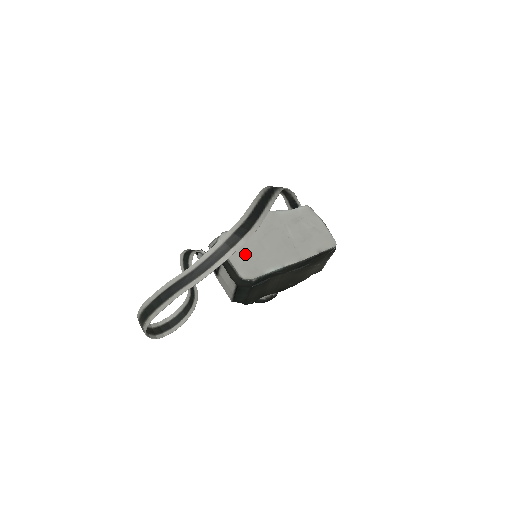
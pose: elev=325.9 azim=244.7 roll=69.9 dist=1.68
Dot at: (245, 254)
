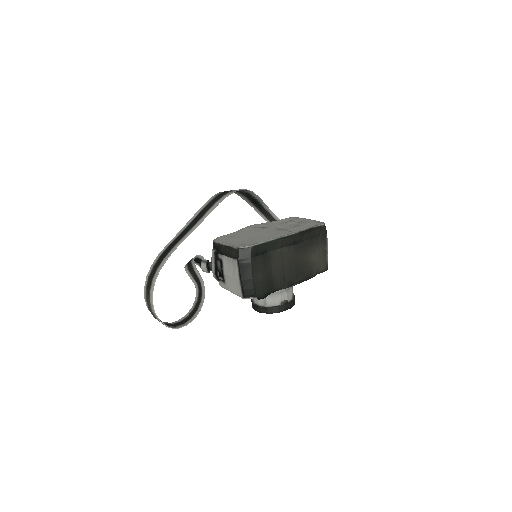
Dot at: (240, 240)
